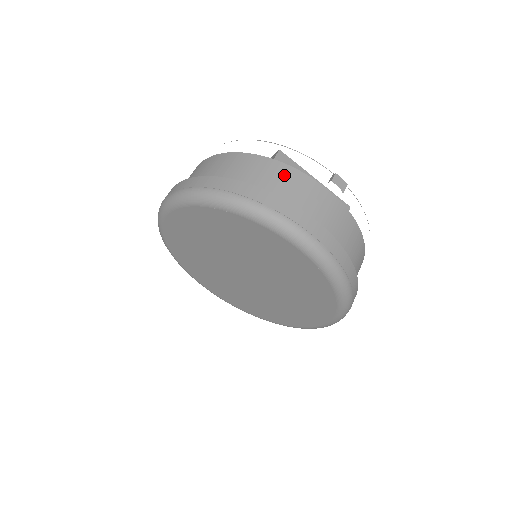
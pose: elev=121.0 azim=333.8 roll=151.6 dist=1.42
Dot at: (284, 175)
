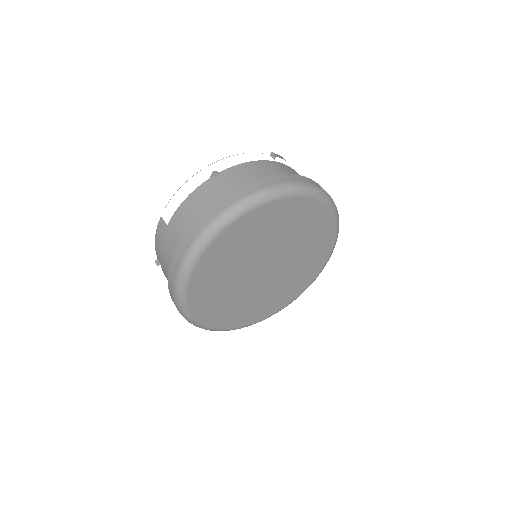
Dot at: (257, 167)
